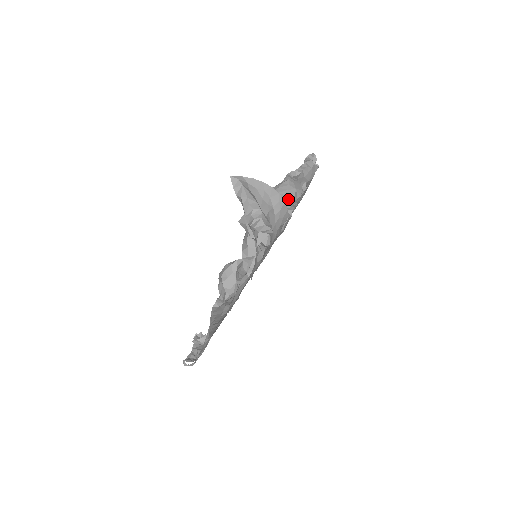
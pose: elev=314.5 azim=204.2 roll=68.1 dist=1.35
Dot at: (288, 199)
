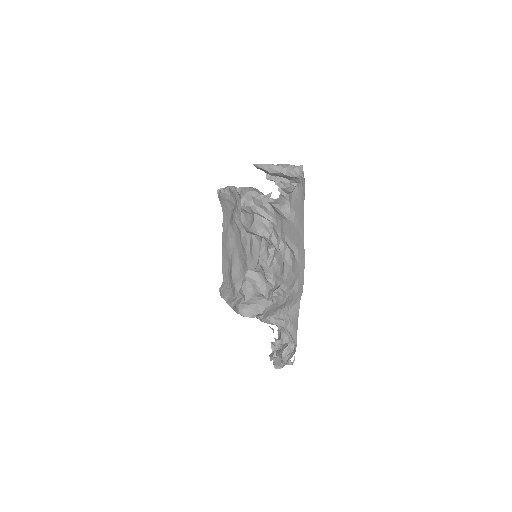
Dot at: (257, 190)
